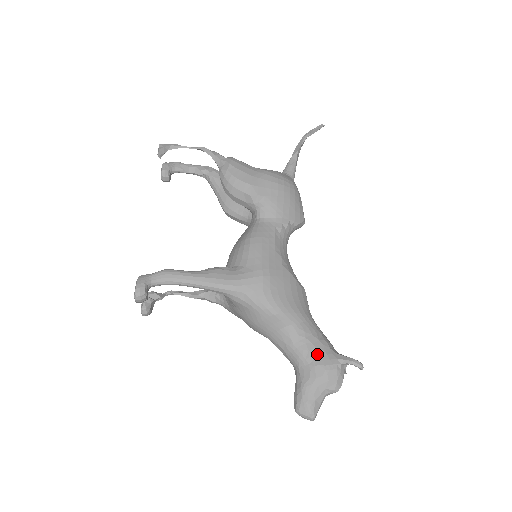
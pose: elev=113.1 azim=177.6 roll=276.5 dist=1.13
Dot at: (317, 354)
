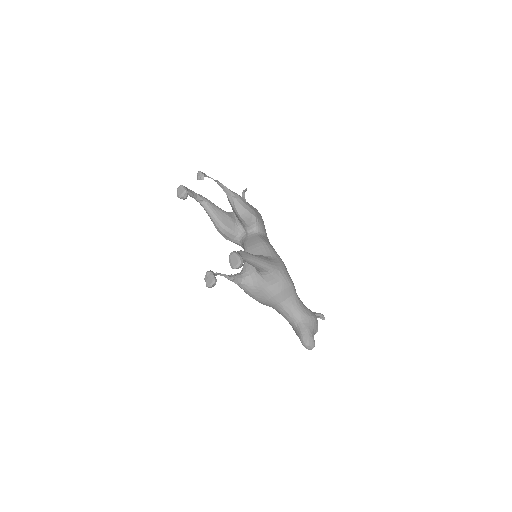
Dot at: (308, 310)
